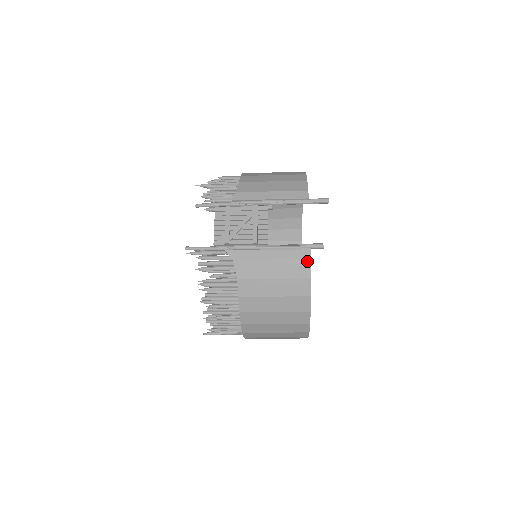
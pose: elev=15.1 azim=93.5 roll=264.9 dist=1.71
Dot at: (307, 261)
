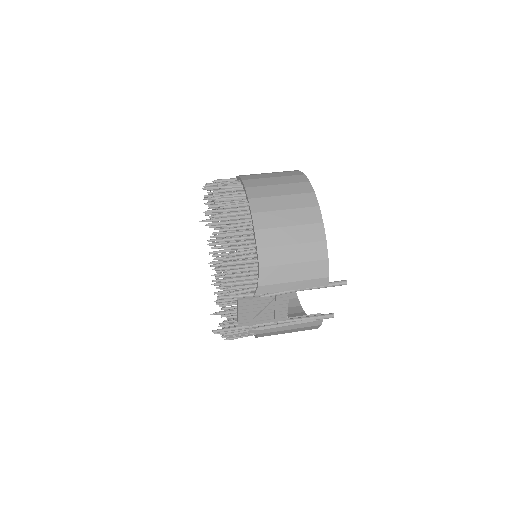
Dot at: (318, 326)
